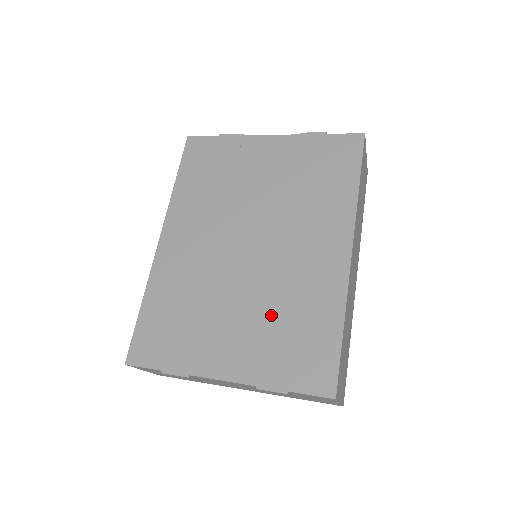
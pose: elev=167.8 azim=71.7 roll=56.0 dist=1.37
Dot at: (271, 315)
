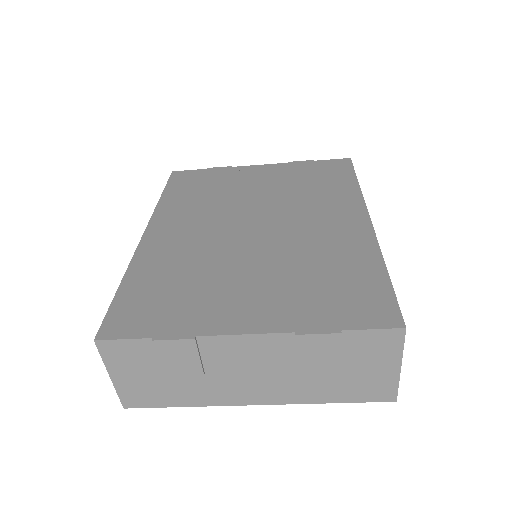
Dot at: (296, 271)
